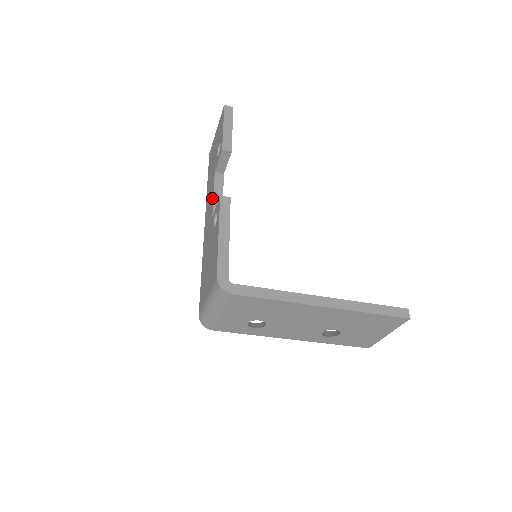
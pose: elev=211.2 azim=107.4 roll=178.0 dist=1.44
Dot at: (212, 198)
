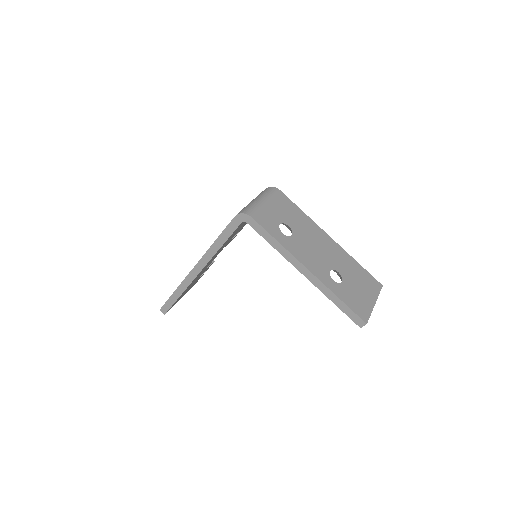
Dot at: occluded
